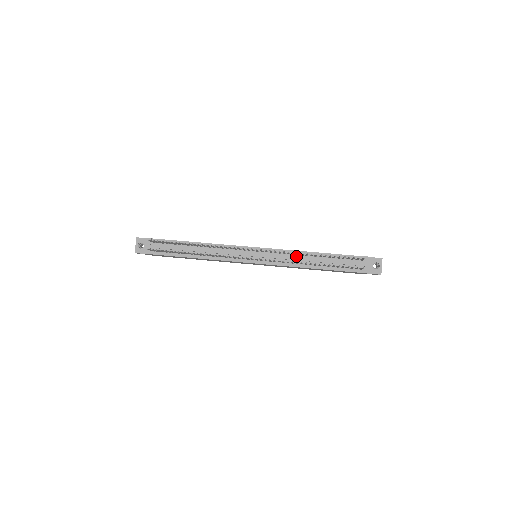
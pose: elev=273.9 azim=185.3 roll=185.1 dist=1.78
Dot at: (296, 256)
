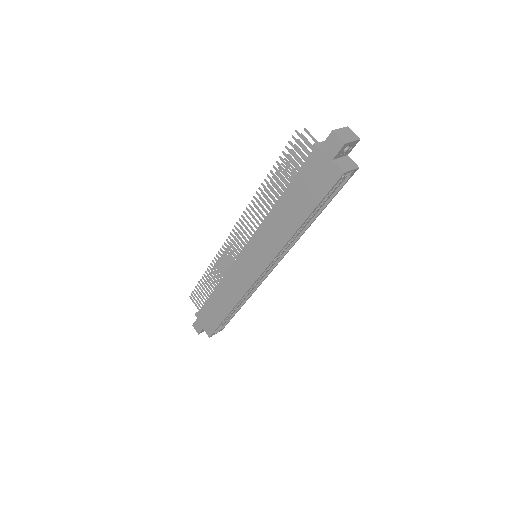
Dot at: occluded
